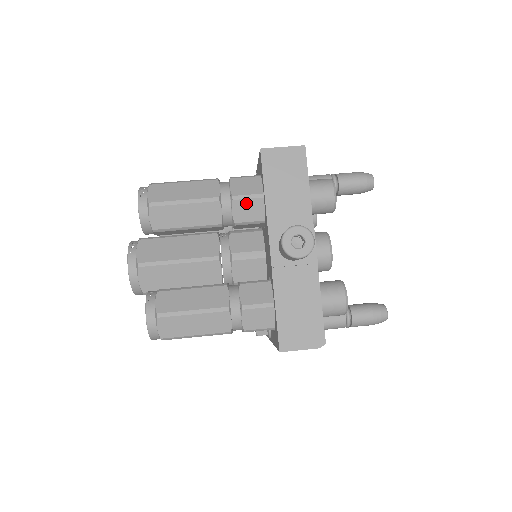
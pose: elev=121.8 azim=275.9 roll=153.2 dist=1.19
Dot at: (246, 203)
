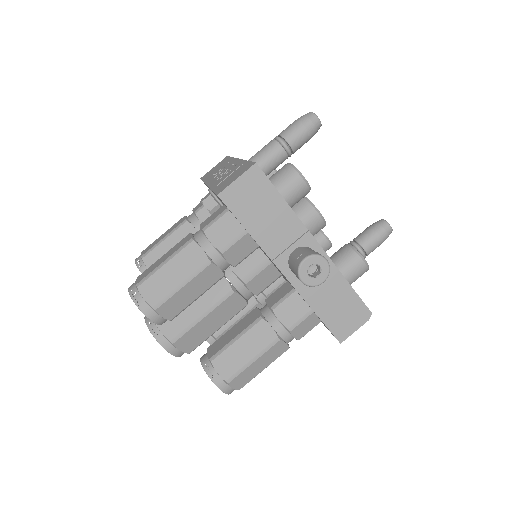
Dot at: (235, 247)
